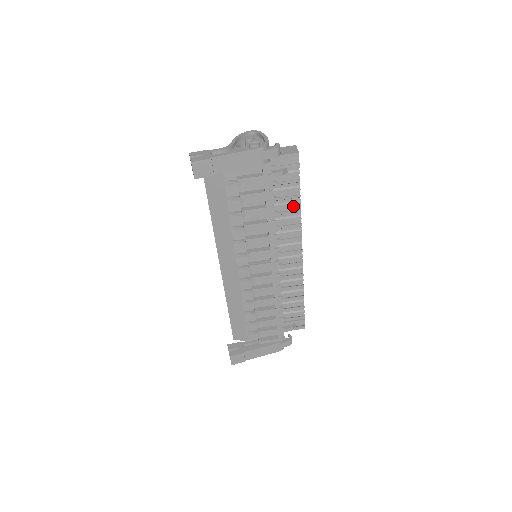
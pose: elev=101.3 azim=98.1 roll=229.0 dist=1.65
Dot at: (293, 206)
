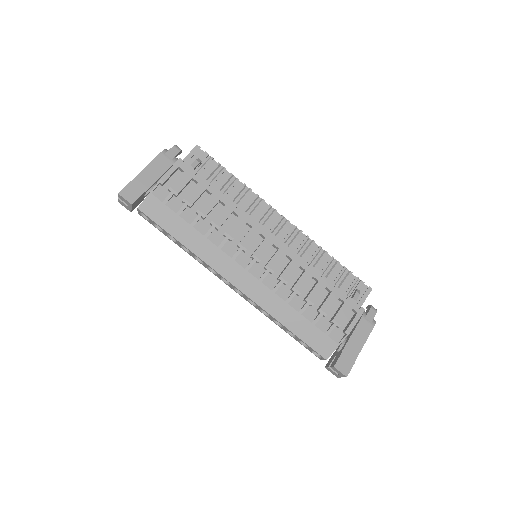
Dot at: (236, 187)
